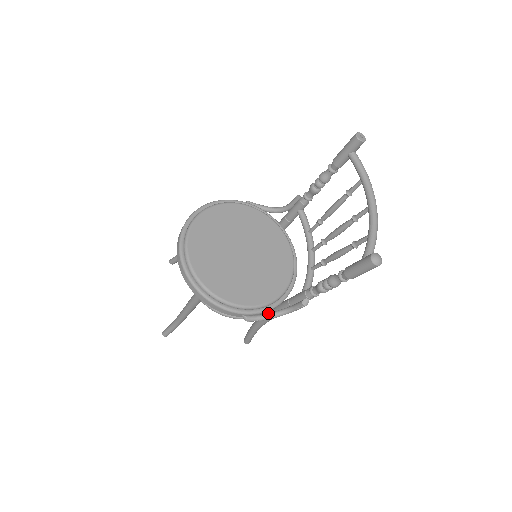
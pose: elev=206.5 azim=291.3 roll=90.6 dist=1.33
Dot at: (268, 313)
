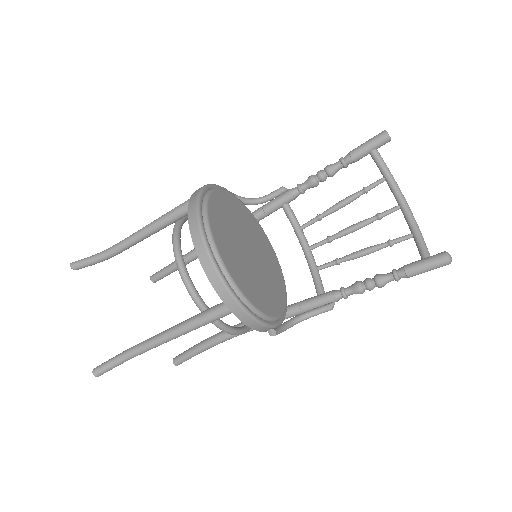
Dot at: (286, 323)
